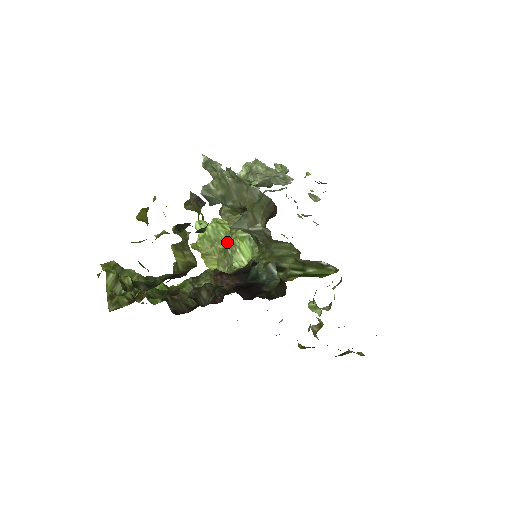
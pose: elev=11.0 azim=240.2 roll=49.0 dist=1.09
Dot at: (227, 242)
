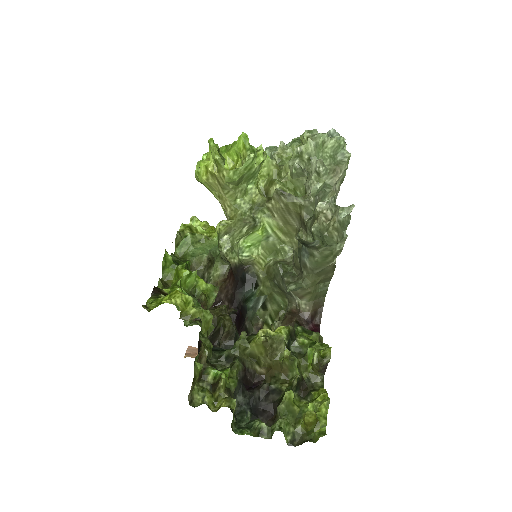
Dot at: (254, 223)
